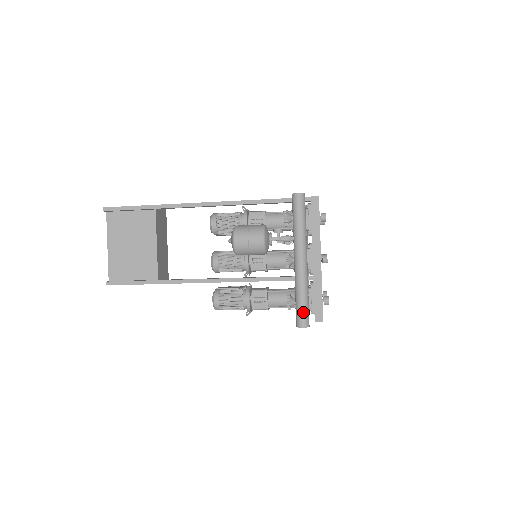
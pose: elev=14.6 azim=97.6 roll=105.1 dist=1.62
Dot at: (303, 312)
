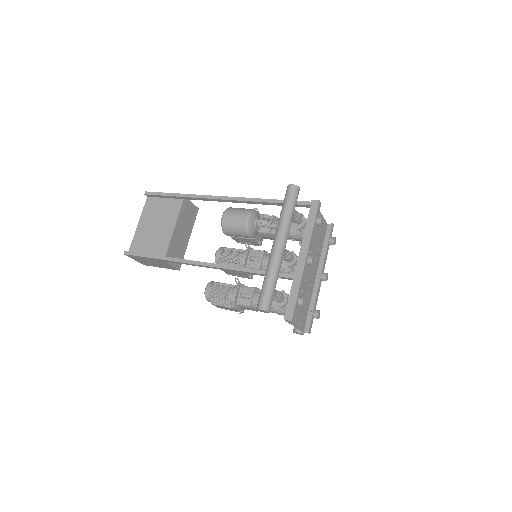
Dot at: (265, 294)
